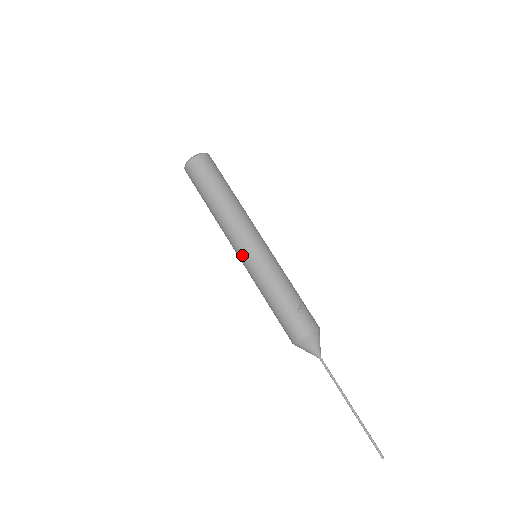
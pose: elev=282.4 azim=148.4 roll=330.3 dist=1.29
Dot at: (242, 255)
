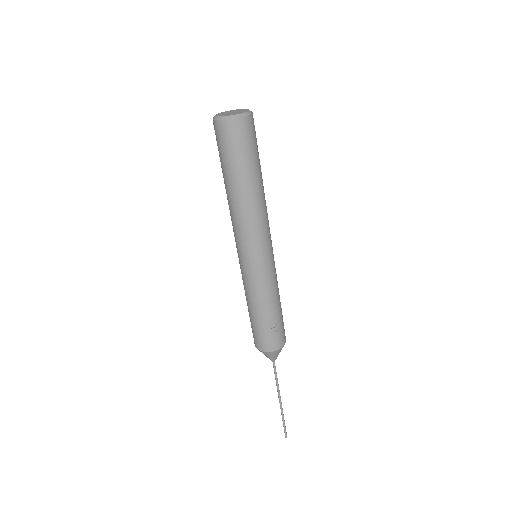
Dot at: (240, 256)
